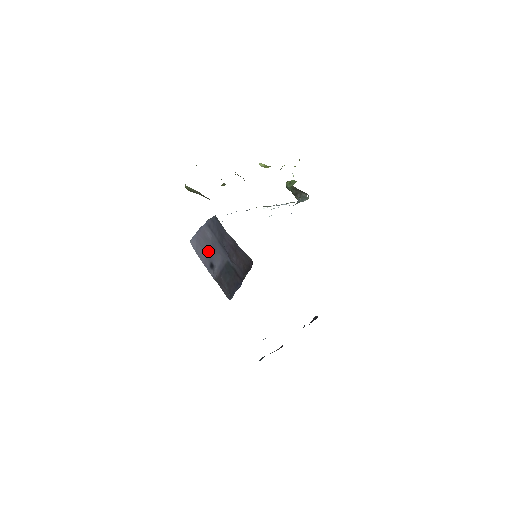
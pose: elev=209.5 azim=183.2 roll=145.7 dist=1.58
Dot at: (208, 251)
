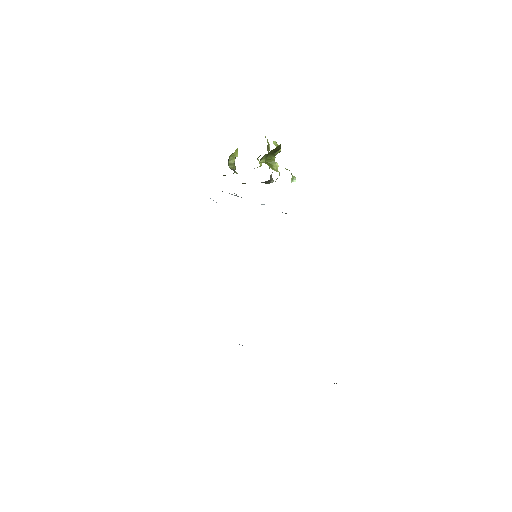
Dot at: occluded
